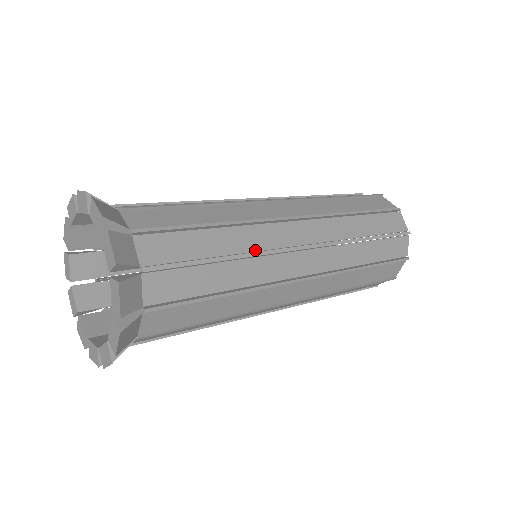
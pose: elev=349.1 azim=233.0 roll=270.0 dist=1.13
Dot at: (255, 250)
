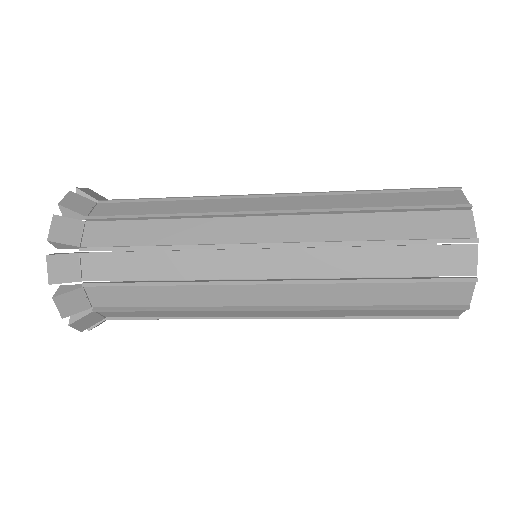
Dot at: (198, 243)
